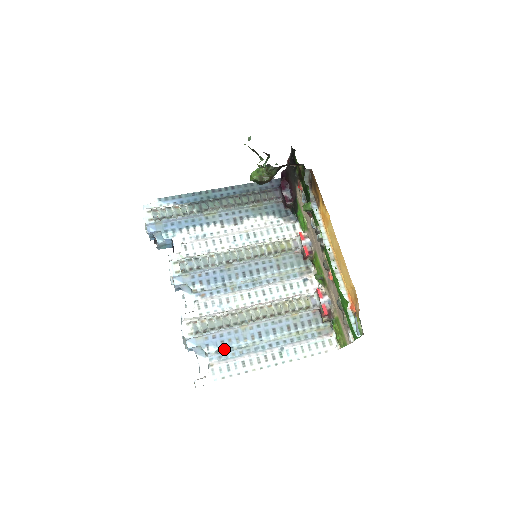
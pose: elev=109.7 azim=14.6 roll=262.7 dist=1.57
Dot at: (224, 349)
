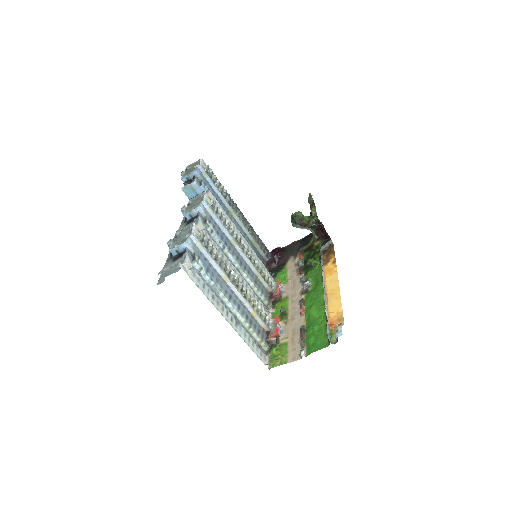
Dot at: (207, 273)
